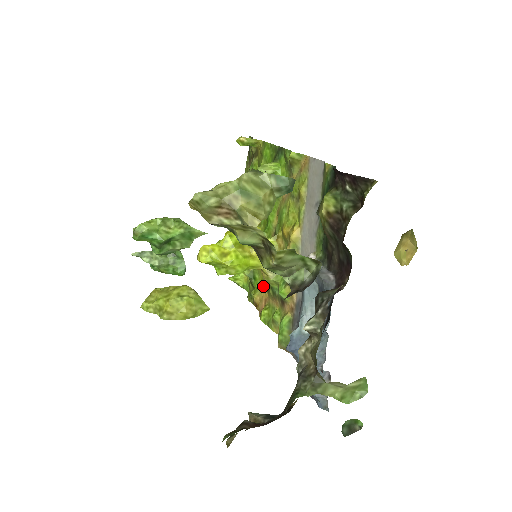
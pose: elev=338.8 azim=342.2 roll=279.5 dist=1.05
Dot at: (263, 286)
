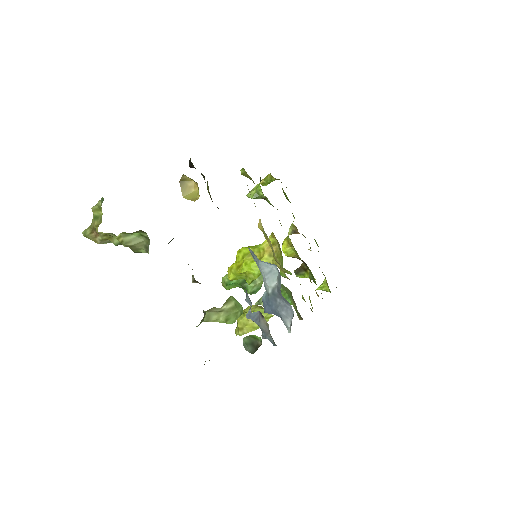
Dot at: (310, 279)
